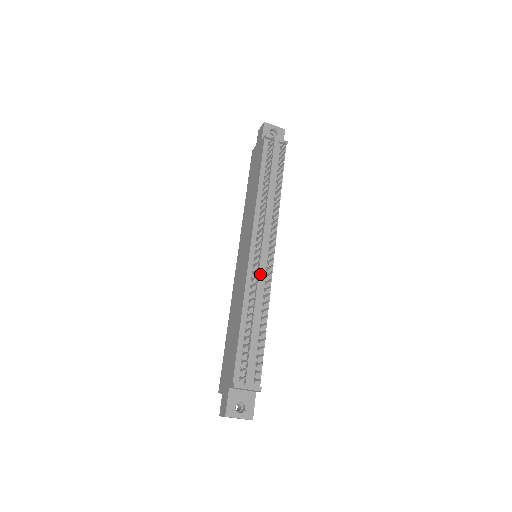
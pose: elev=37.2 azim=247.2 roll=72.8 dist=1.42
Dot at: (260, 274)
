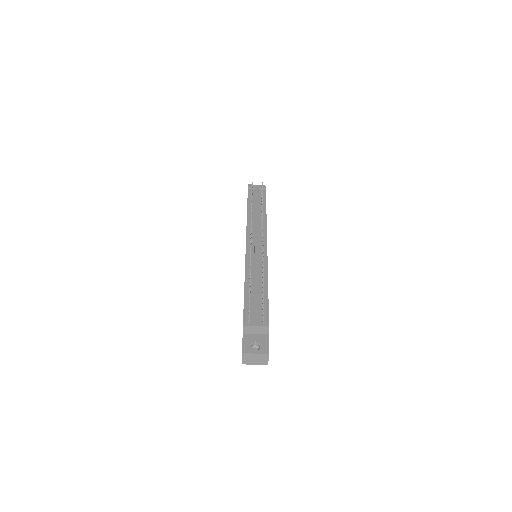
Dot at: (256, 256)
